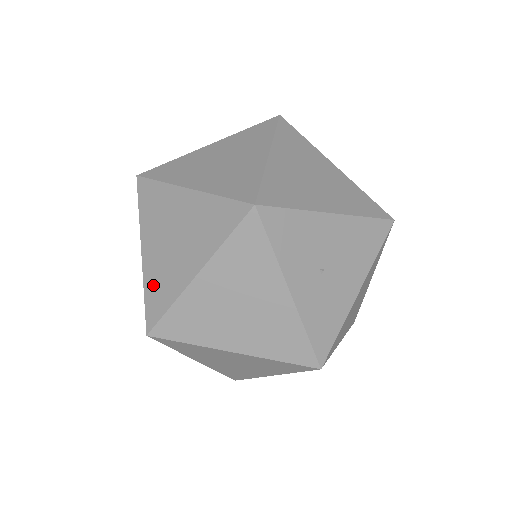
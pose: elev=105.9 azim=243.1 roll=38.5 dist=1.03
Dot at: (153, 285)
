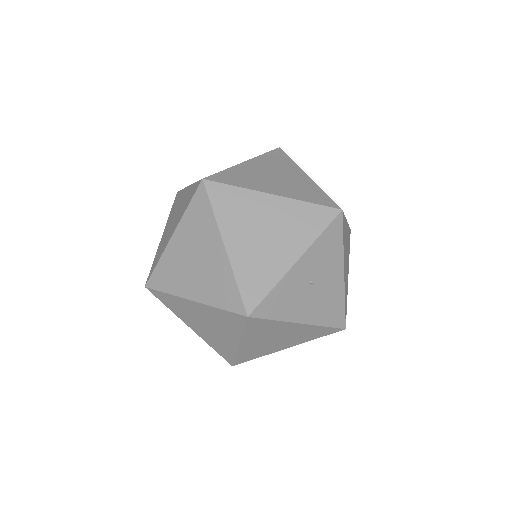
Dot at: (236, 173)
